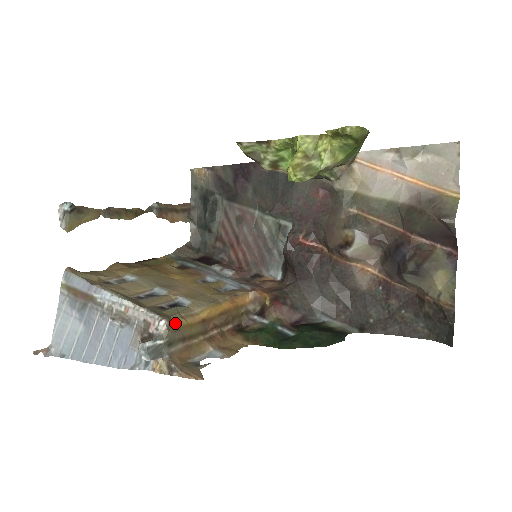
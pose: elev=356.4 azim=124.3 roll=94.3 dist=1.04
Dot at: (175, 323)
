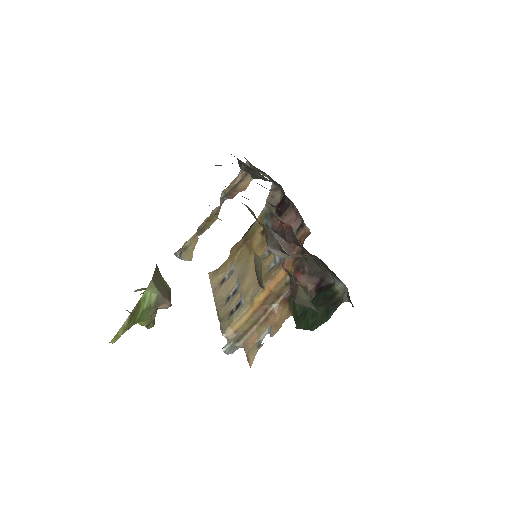
Dot at: (233, 329)
